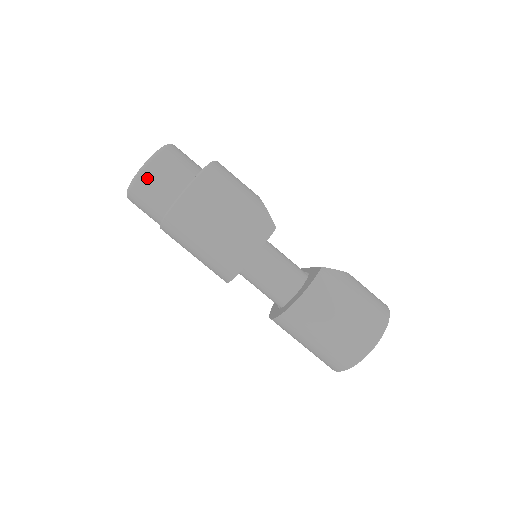
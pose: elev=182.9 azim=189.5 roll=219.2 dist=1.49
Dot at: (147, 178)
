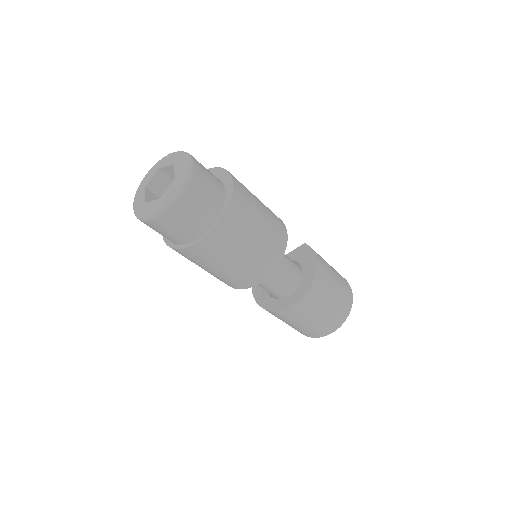
Dot at: (199, 176)
